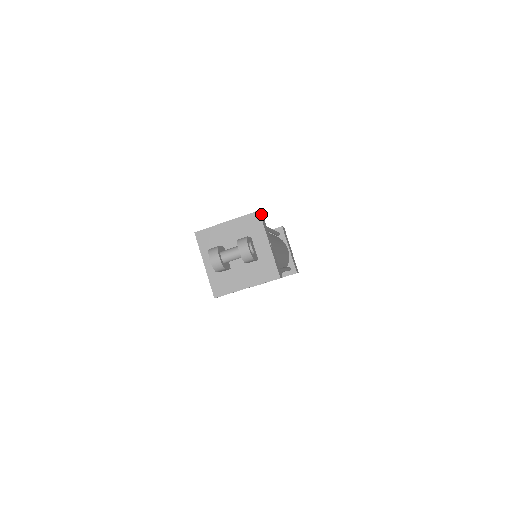
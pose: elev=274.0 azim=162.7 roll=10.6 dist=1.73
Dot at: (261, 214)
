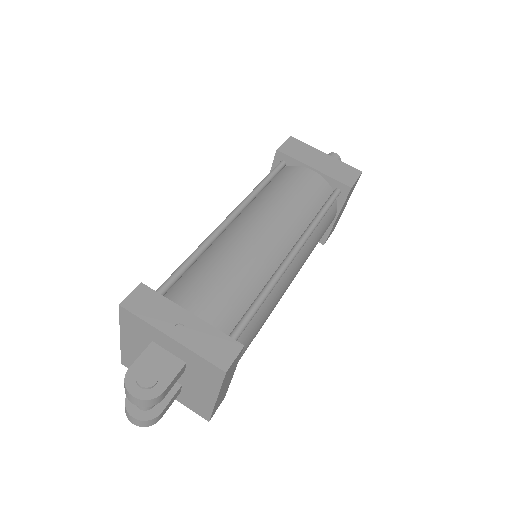
Dot at: (133, 297)
